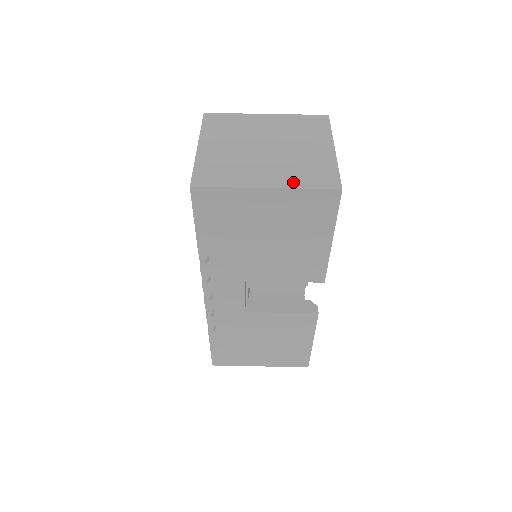
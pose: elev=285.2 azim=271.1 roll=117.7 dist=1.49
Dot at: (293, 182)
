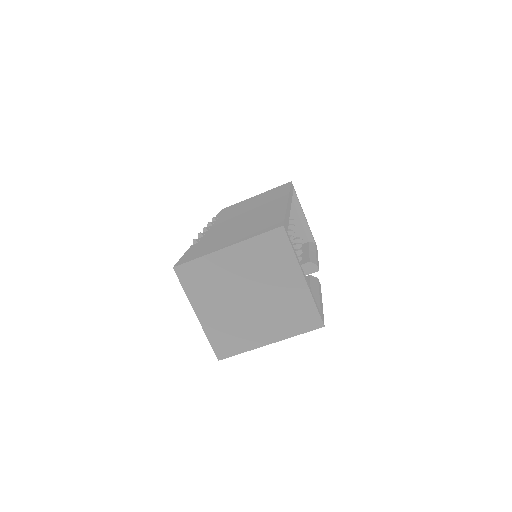
Dot at: (286, 332)
